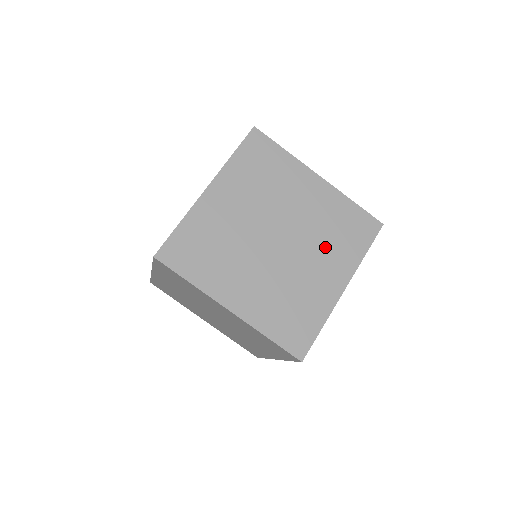
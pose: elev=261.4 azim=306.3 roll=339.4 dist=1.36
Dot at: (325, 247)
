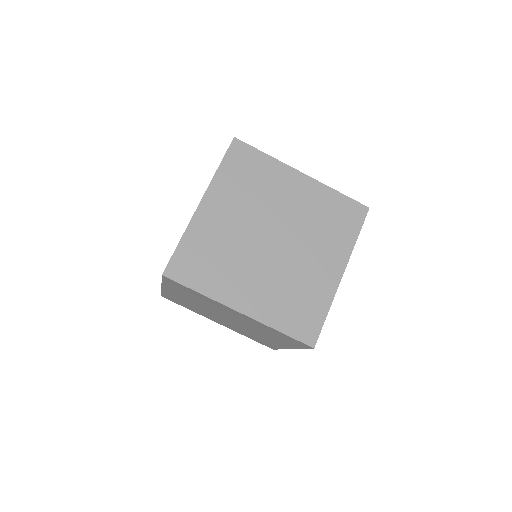
Dot at: (318, 239)
